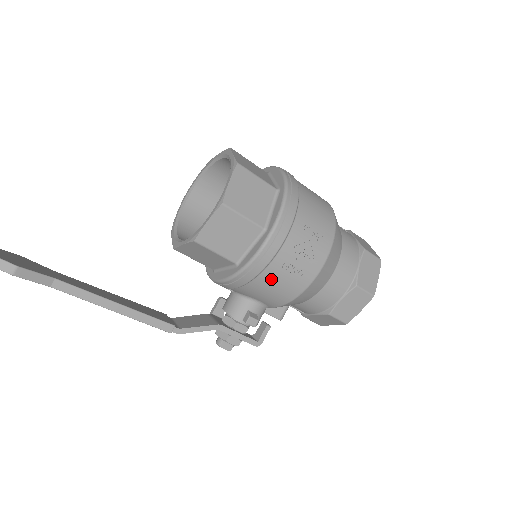
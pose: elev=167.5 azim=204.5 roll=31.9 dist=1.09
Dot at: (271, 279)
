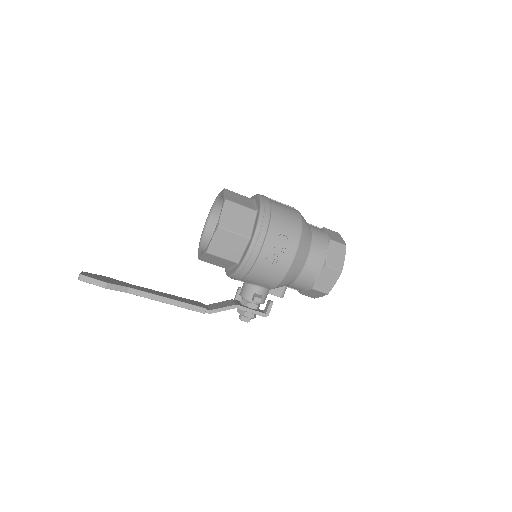
Dot at: (261, 270)
